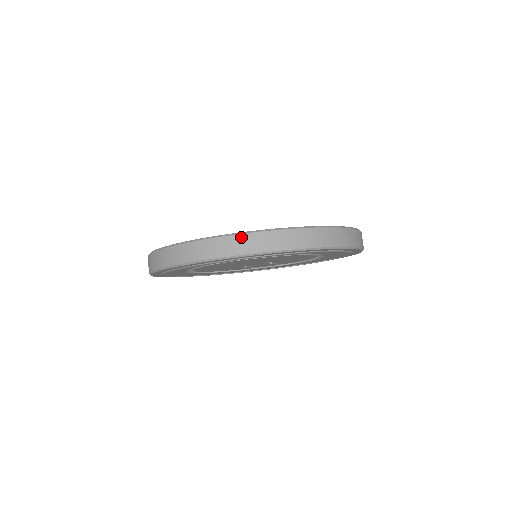
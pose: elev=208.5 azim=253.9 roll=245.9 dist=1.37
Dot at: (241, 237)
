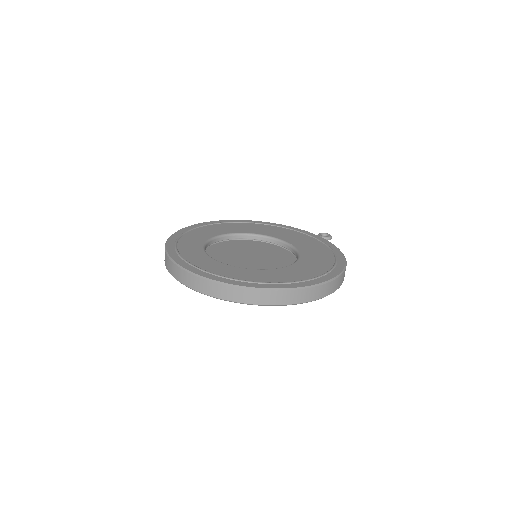
Dot at: (192, 277)
